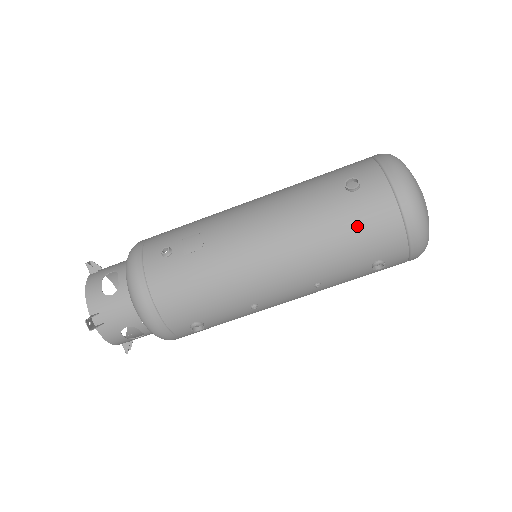
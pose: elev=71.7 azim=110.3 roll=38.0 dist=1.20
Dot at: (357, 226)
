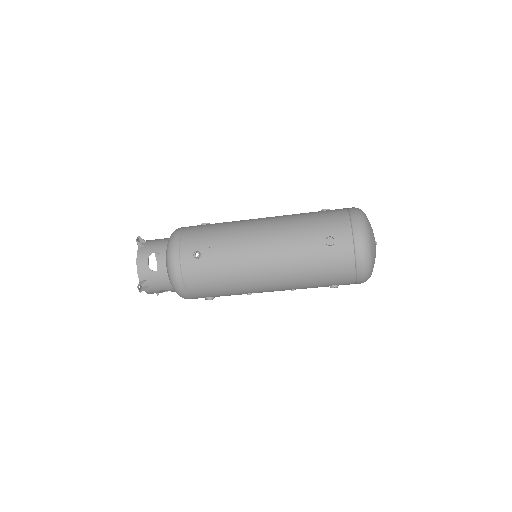
Dot at: (326, 269)
